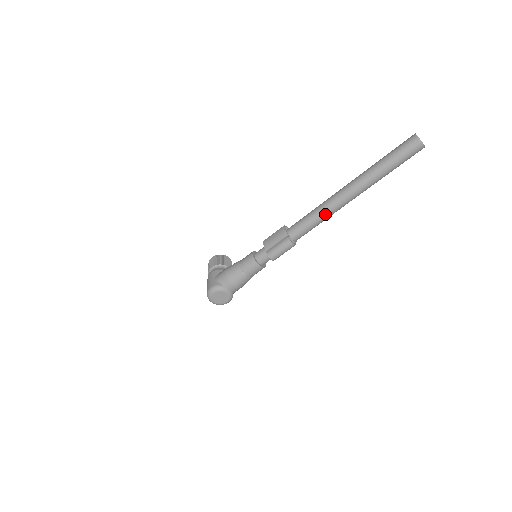
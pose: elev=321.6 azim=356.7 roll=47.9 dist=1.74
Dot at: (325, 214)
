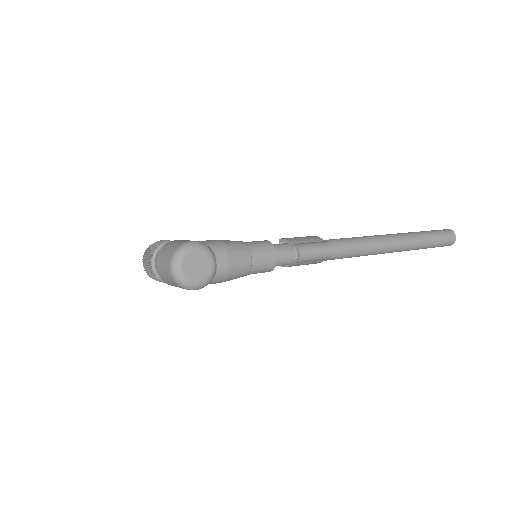
Dot at: (368, 245)
